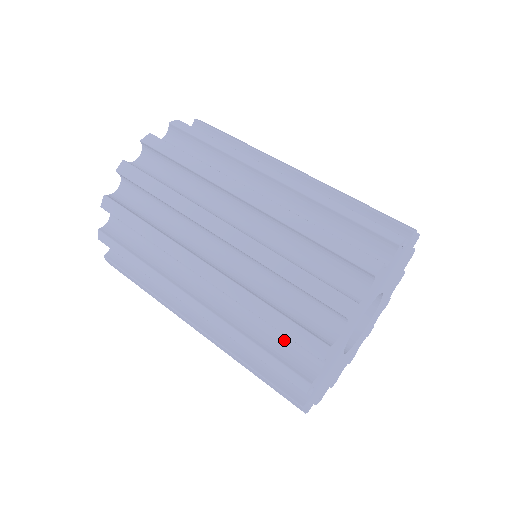
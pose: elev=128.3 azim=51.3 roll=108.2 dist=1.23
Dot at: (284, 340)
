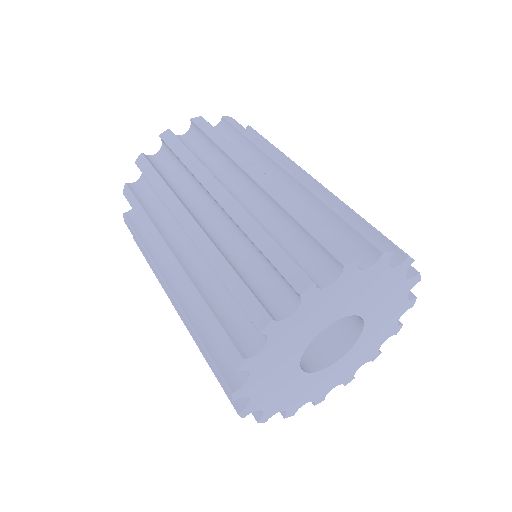
Dot at: occluded
